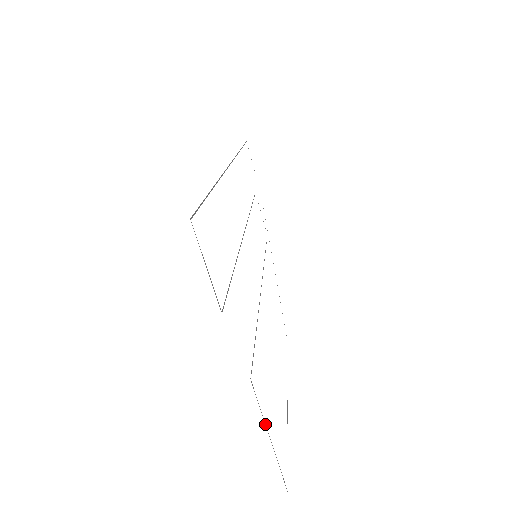
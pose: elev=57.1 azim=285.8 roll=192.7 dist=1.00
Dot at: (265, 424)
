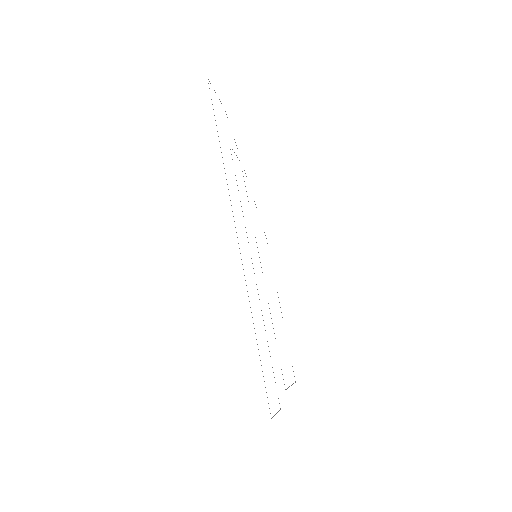
Dot at: occluded
